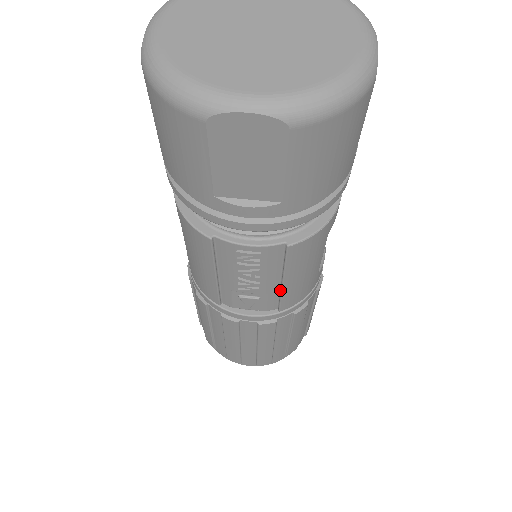
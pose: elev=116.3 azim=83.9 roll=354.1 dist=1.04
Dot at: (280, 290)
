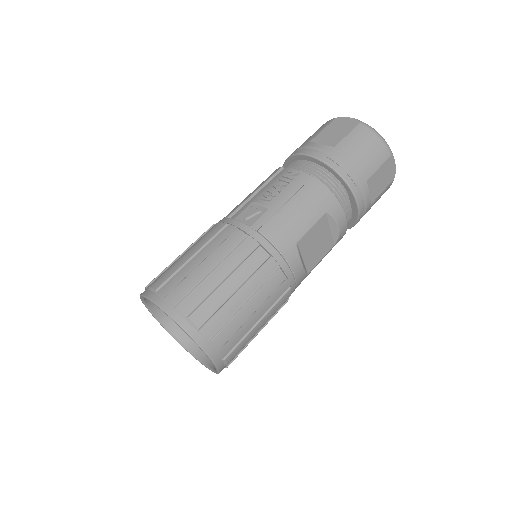
Dot at: (278, 211)
